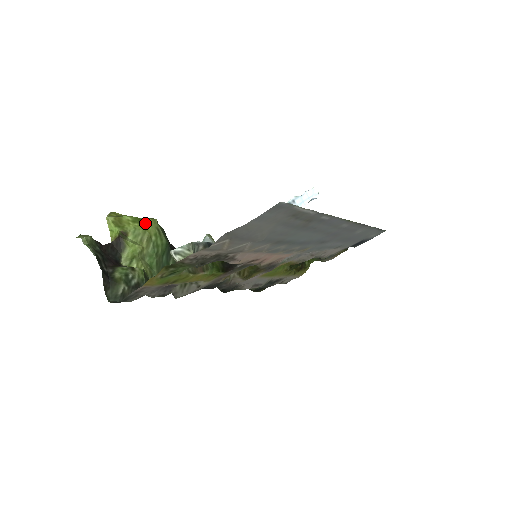
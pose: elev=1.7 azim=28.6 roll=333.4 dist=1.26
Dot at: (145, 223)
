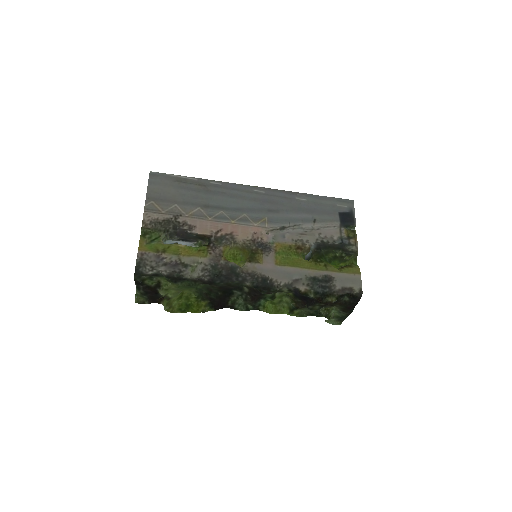
Dot at: (183, 294)
